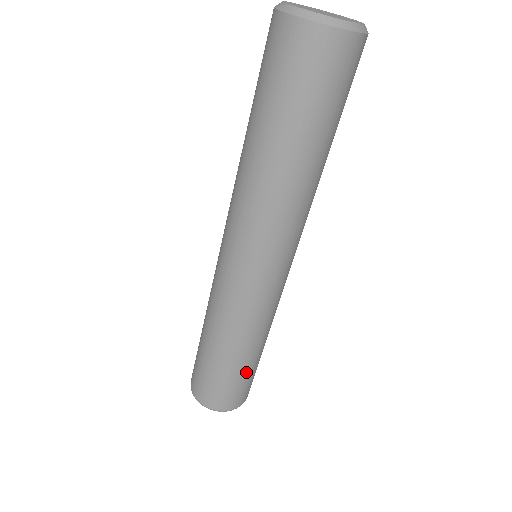
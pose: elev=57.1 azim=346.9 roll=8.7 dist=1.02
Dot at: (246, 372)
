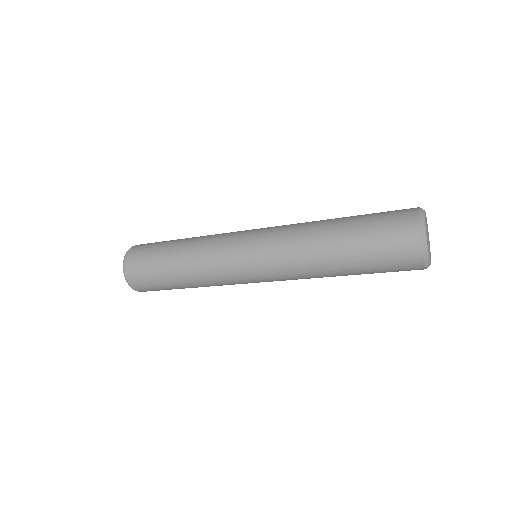
Dot at: occluded
